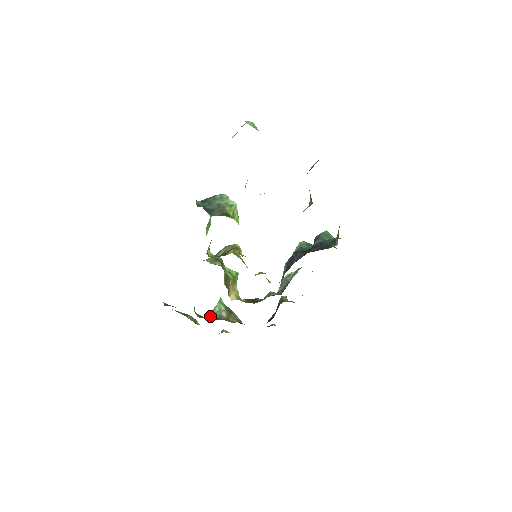
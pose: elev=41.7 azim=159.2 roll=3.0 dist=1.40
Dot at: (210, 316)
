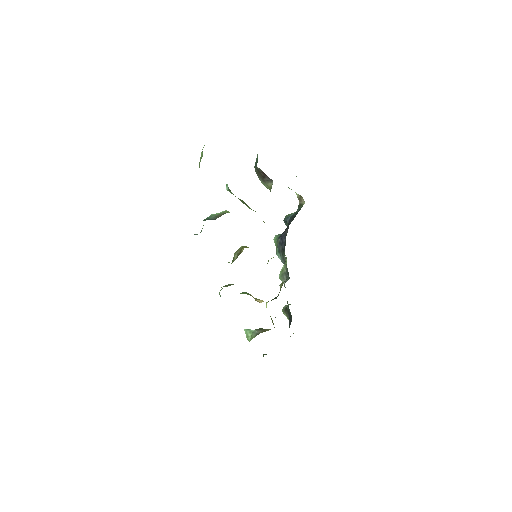
Dot at: (249, 341)
